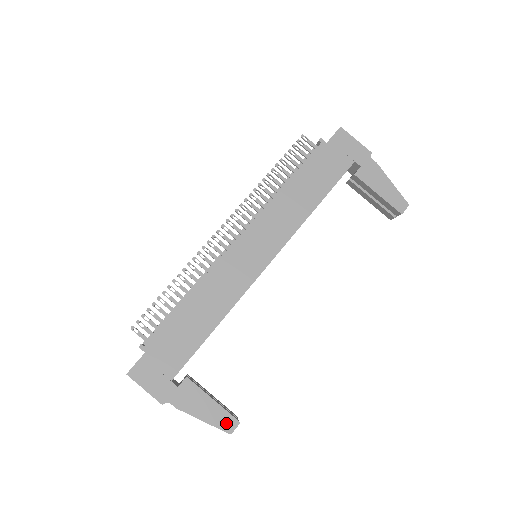
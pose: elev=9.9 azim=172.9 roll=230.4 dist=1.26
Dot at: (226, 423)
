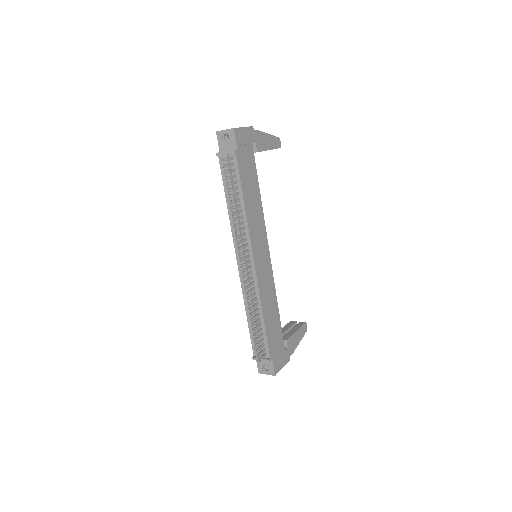
Dot at: (304, 330)
